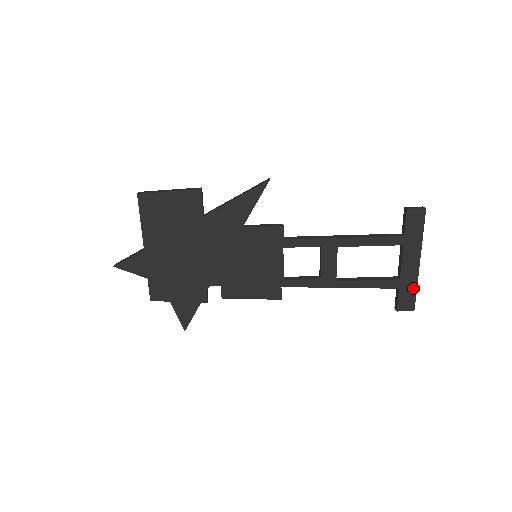
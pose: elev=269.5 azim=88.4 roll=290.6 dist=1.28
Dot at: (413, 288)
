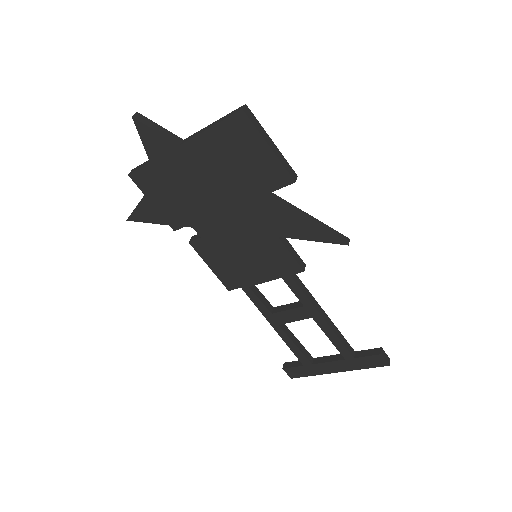
Dot at: (311, 374)
